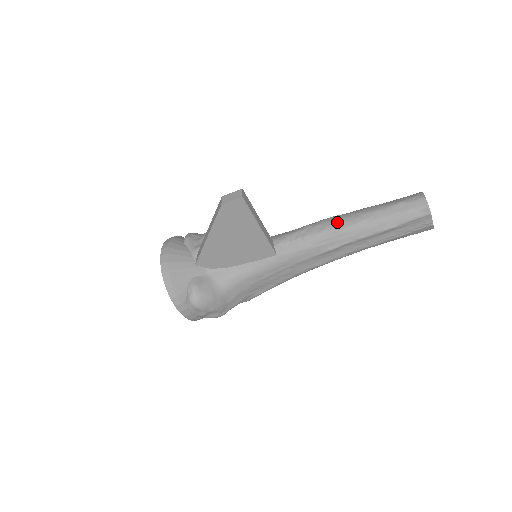
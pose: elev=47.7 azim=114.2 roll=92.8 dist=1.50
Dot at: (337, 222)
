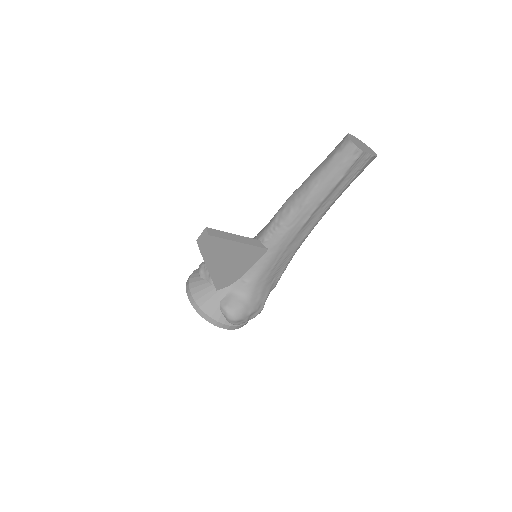
Dot at: (296, 199)
